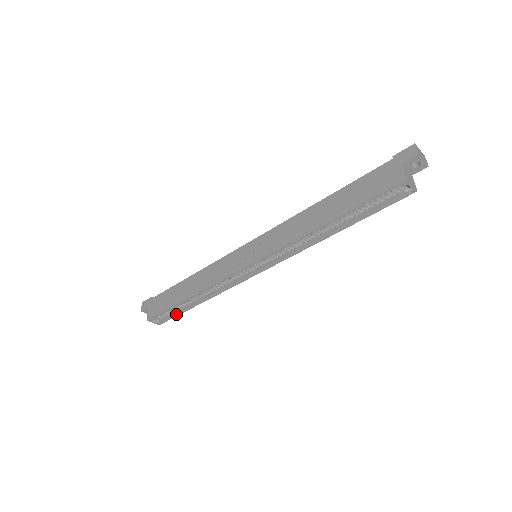
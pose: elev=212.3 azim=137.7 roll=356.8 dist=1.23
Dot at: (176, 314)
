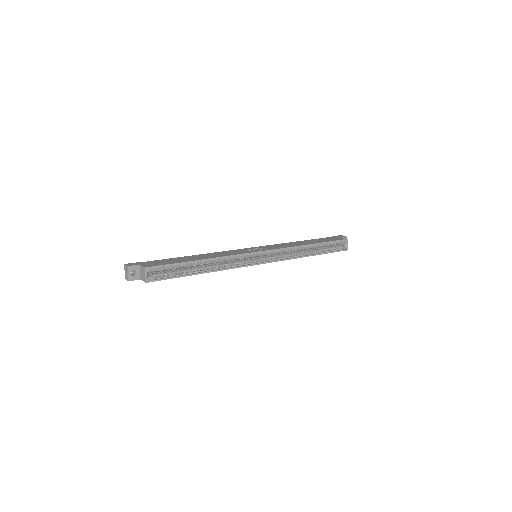
Dot at: (173, 276)
